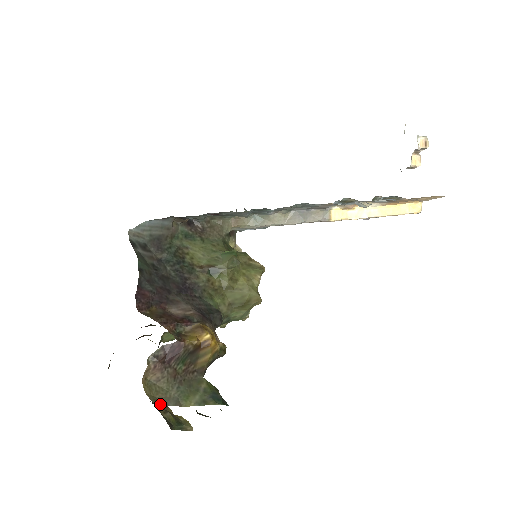
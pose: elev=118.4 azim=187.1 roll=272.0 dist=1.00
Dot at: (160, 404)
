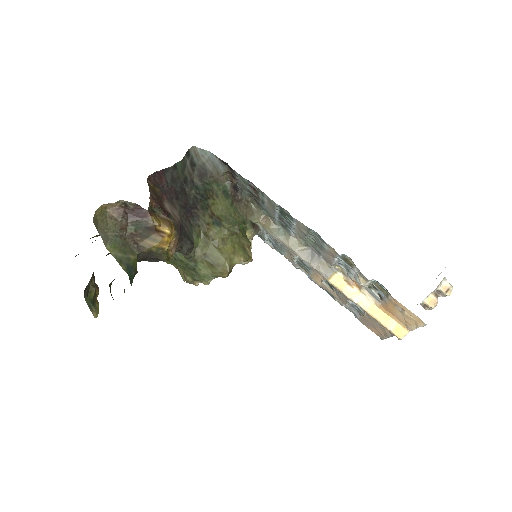
Dot at: (96, 225)
